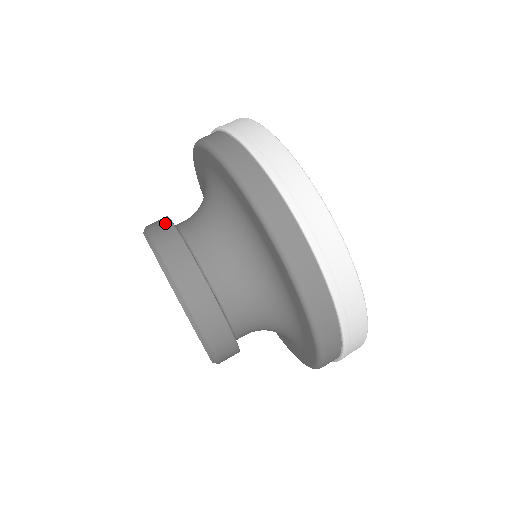
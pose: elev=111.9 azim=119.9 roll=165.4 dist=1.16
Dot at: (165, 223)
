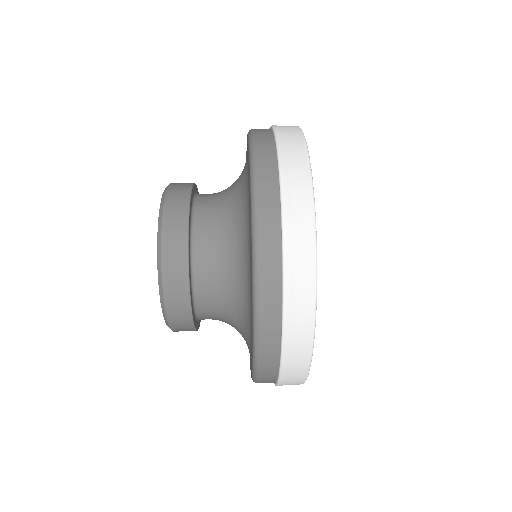
Dot at: occluded
